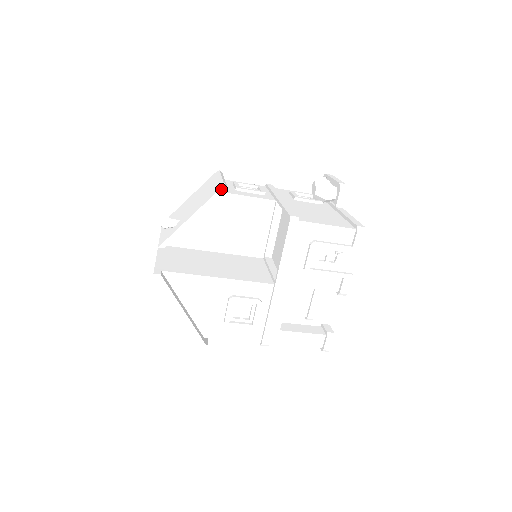
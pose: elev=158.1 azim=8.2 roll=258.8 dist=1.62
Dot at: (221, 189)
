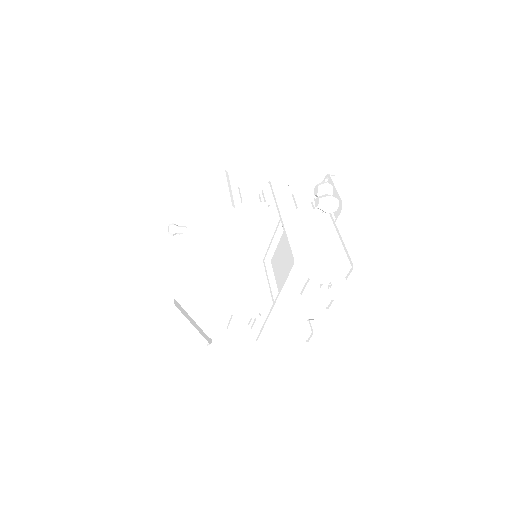
Dot at: (229, 213)
